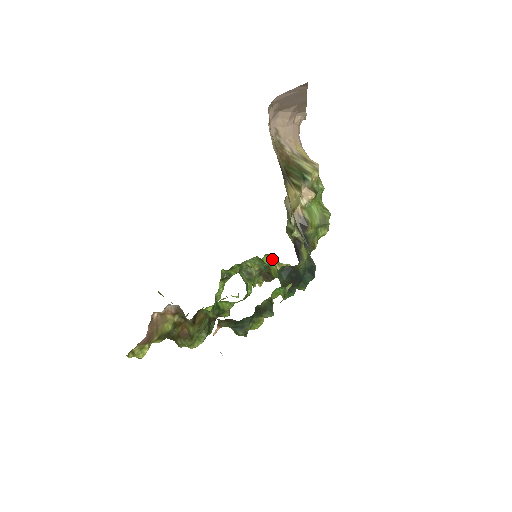
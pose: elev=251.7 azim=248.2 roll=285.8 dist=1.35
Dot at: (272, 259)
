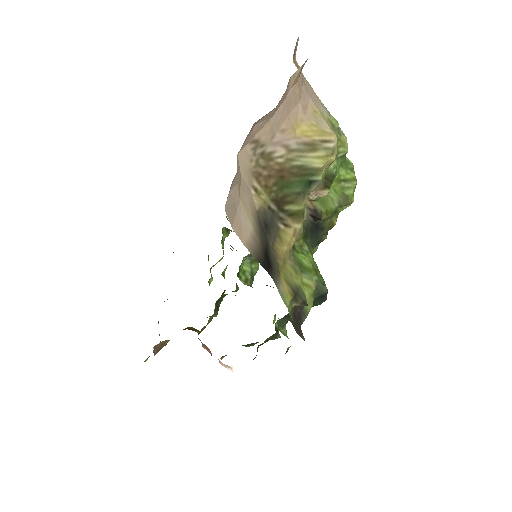
Dot at: occluded
